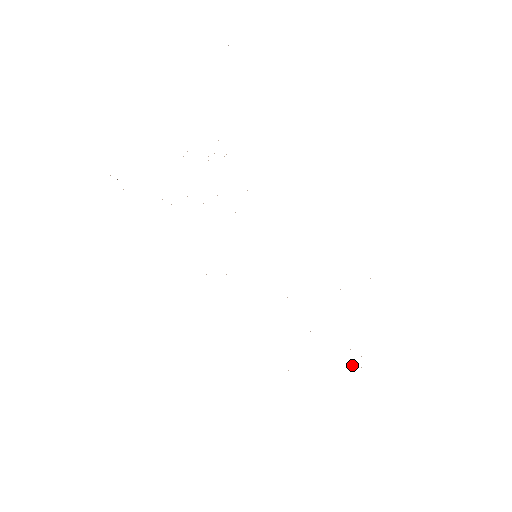
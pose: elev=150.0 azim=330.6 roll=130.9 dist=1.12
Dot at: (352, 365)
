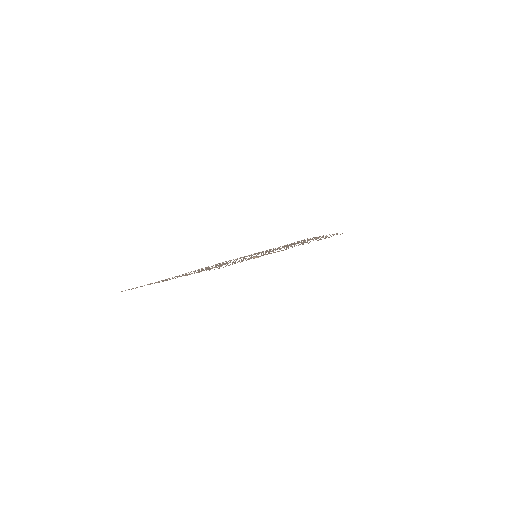
Dot at: occluded
